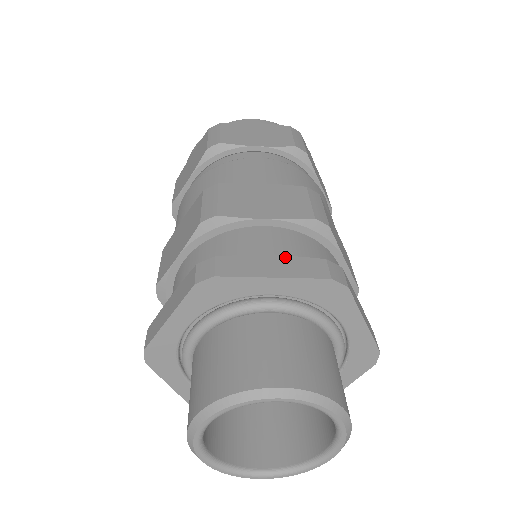
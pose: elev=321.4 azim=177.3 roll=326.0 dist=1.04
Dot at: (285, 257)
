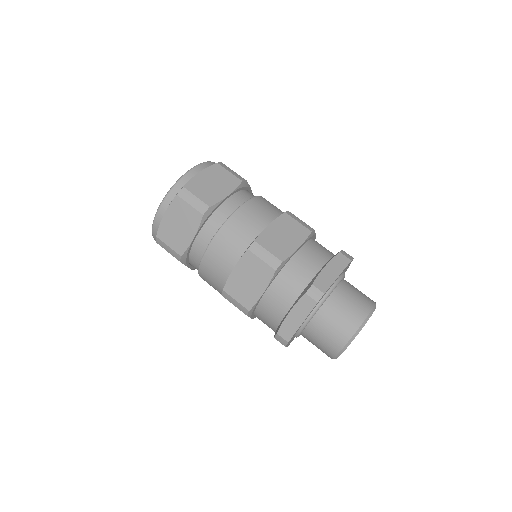
Dot at: (294, 308)
